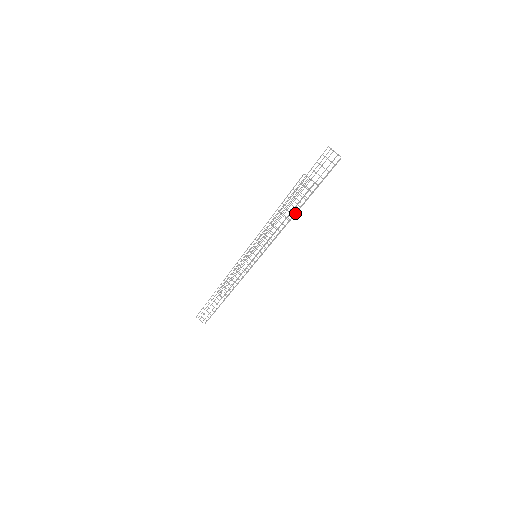
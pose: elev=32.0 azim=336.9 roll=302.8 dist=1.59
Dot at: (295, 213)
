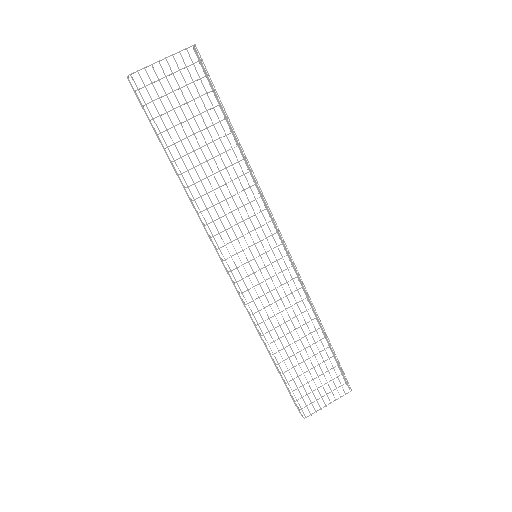
Dot at: (158, 134)
